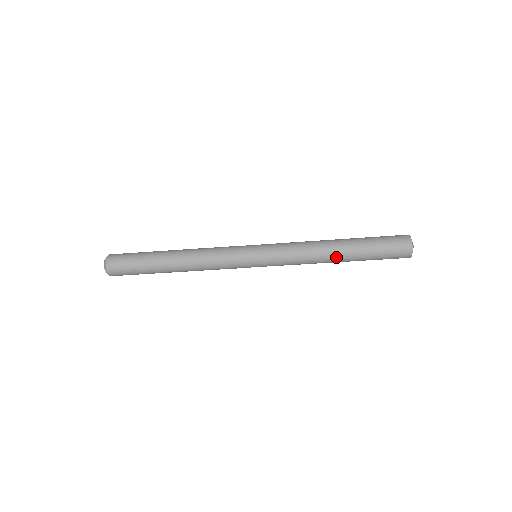
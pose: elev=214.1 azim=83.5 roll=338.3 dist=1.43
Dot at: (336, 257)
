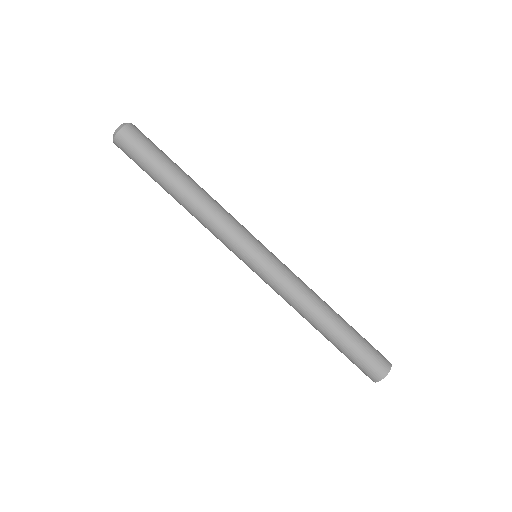
Dot at: (328, 315)
